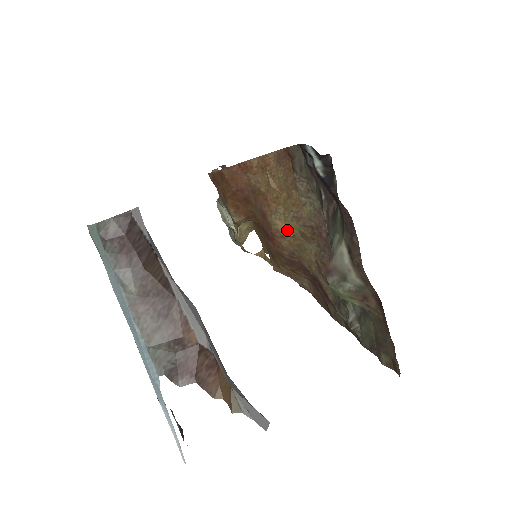
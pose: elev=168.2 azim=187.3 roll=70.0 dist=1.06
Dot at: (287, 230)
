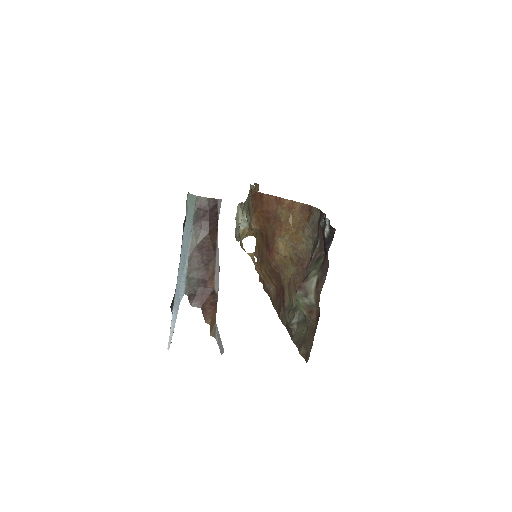
Dot at: (283, 251)
